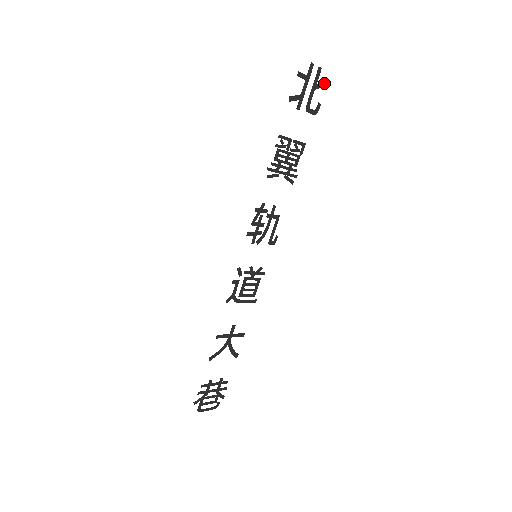
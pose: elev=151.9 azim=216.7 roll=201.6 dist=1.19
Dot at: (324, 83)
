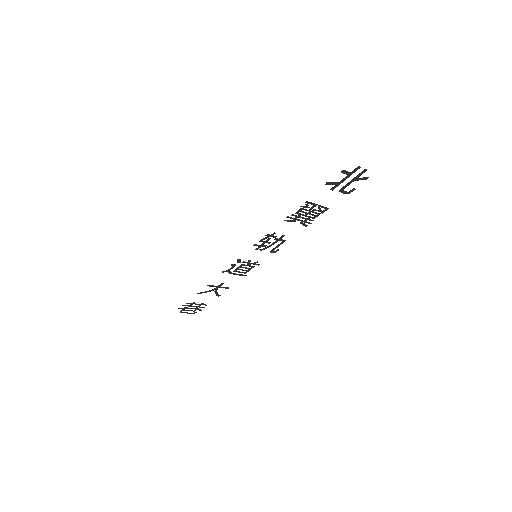
Dot at: (366, 178)
